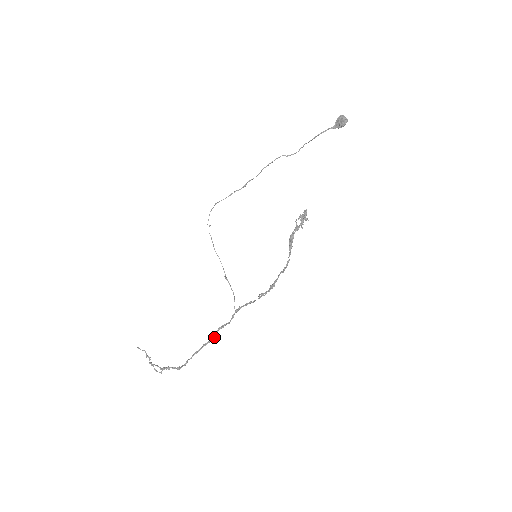
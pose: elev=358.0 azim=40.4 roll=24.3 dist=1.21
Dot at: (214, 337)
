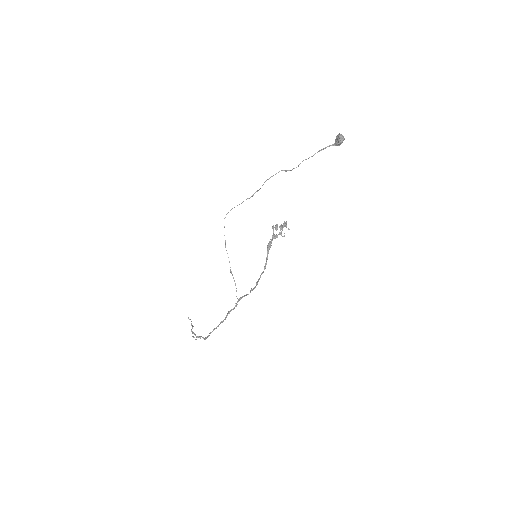
Dot at: (225, 318)
